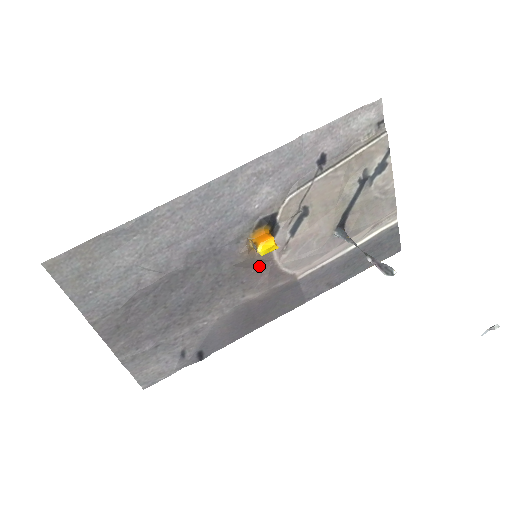
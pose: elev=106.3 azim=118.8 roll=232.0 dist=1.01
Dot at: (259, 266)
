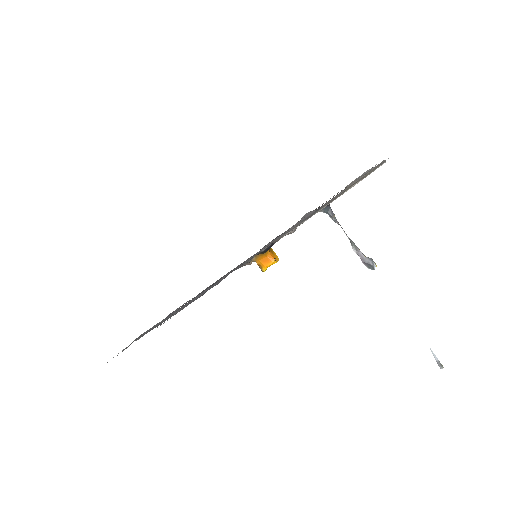
Dot at: occluded
